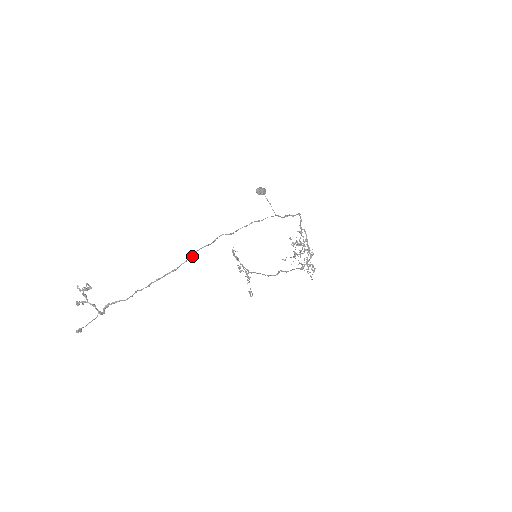
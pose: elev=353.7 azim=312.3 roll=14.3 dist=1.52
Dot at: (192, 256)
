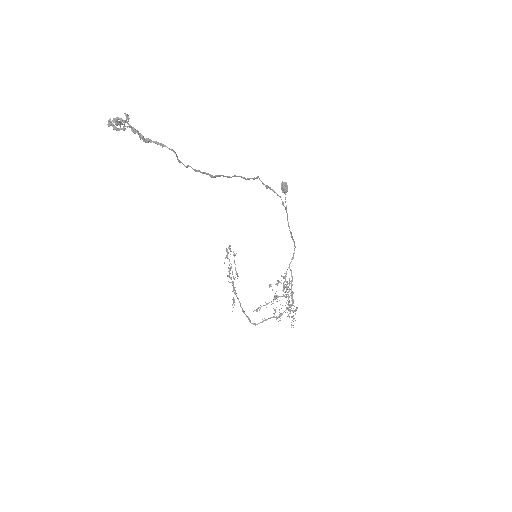
Dot at: (231, 177)
